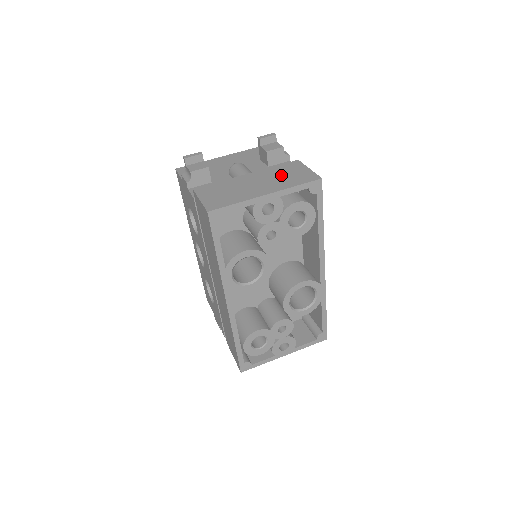
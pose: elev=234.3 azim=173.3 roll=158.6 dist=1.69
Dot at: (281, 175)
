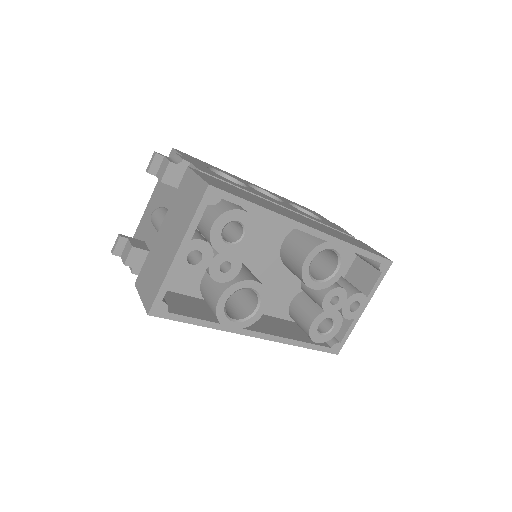
Dot at: (180, 208)
